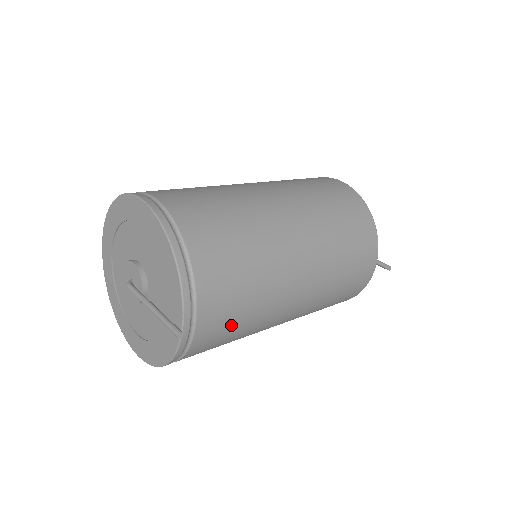
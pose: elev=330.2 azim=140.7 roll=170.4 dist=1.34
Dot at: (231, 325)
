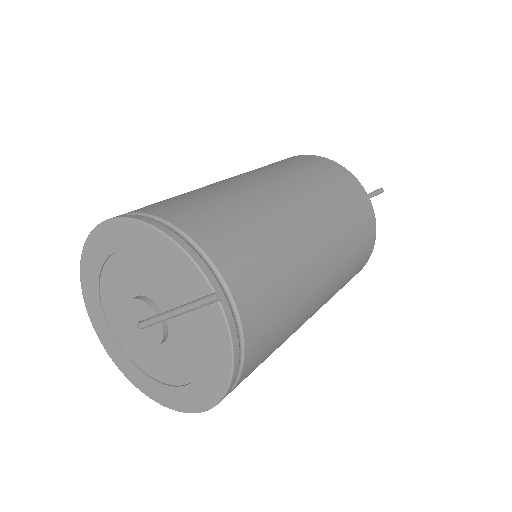
Dot at: (271, 289)
